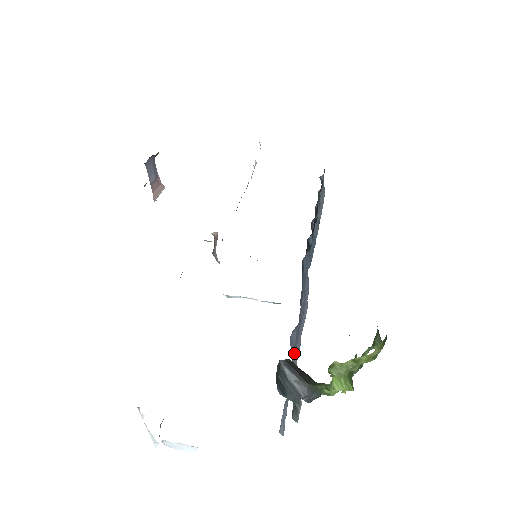
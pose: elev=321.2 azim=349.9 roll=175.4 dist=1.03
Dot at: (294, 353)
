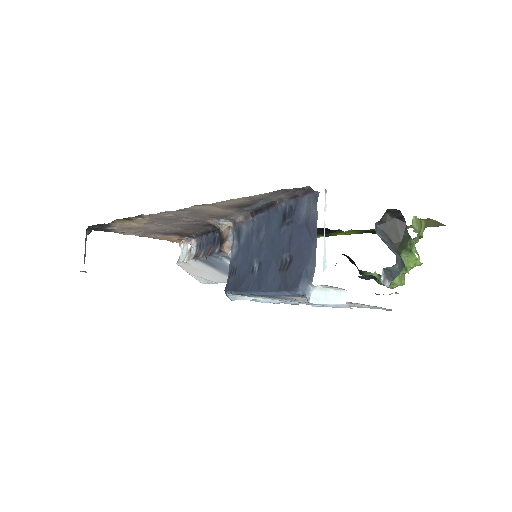
Dot at: occluded
